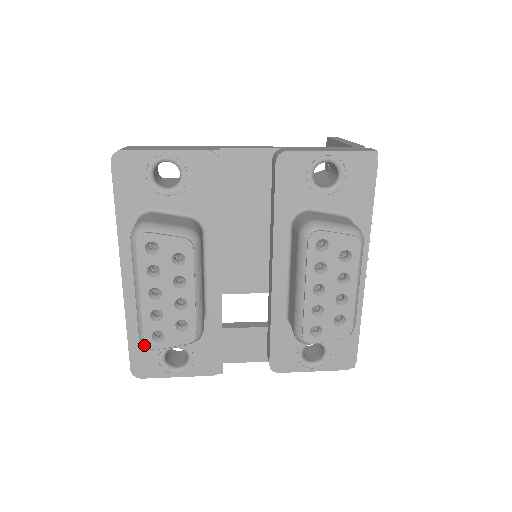
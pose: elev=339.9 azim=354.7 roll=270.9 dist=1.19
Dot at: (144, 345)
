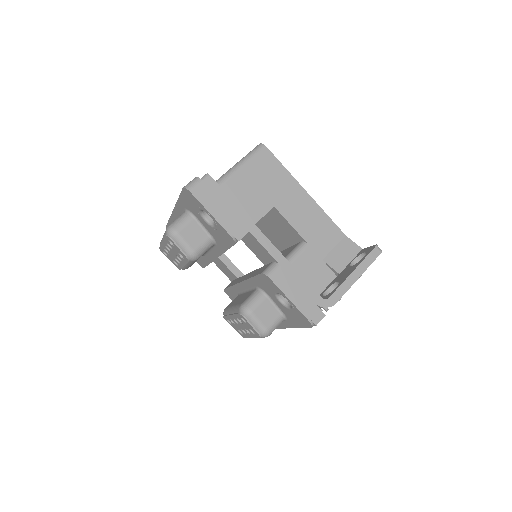
Dot at: occluded
